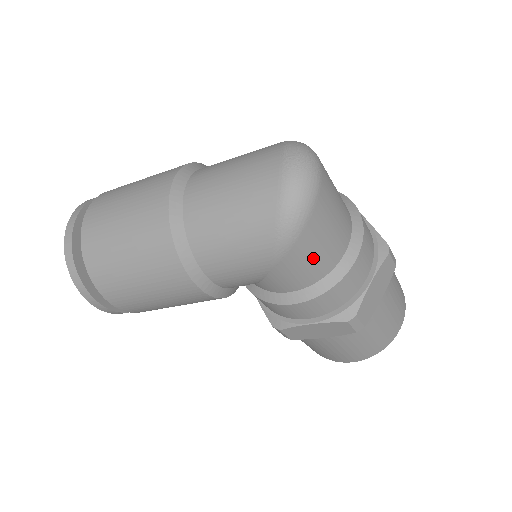
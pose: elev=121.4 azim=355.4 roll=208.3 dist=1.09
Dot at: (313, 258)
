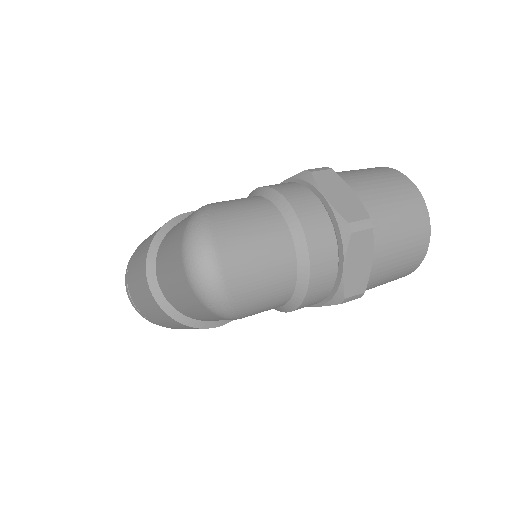
Dot at: (266, 302)
